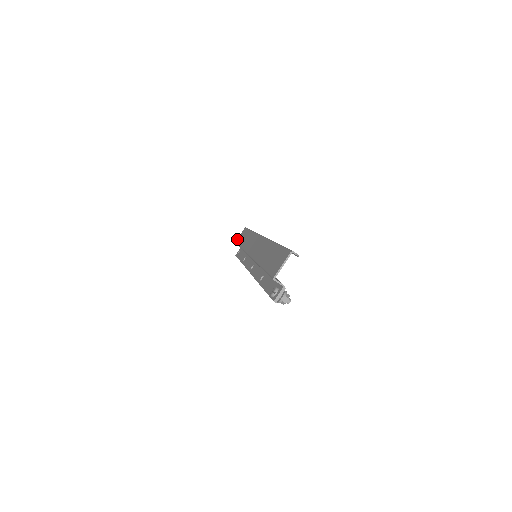
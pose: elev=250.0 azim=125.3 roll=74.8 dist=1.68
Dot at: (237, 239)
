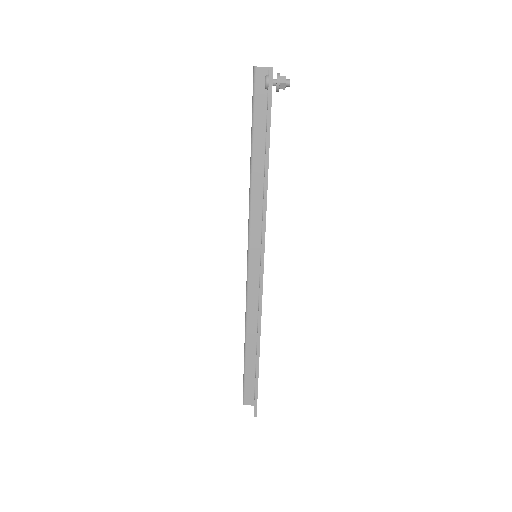
Dot at: occluded
